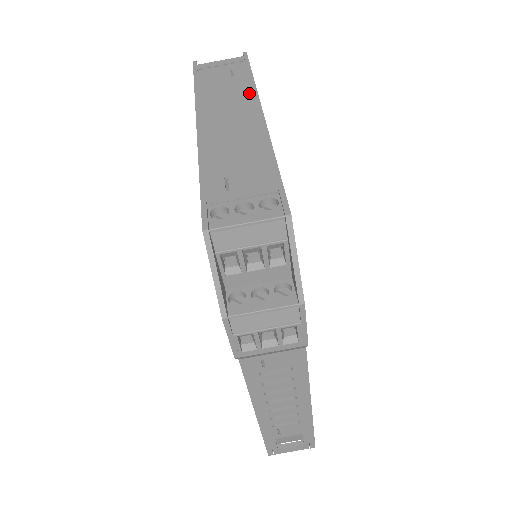
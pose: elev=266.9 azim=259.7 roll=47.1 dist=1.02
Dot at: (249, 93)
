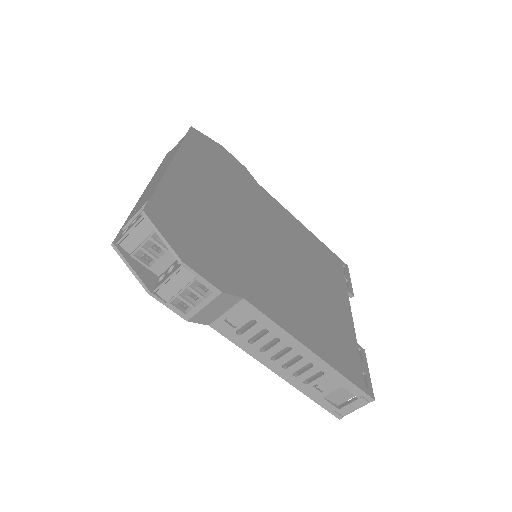
Dot at: occluded
